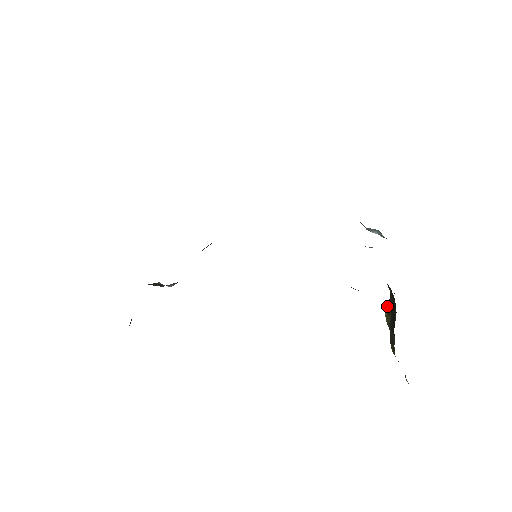
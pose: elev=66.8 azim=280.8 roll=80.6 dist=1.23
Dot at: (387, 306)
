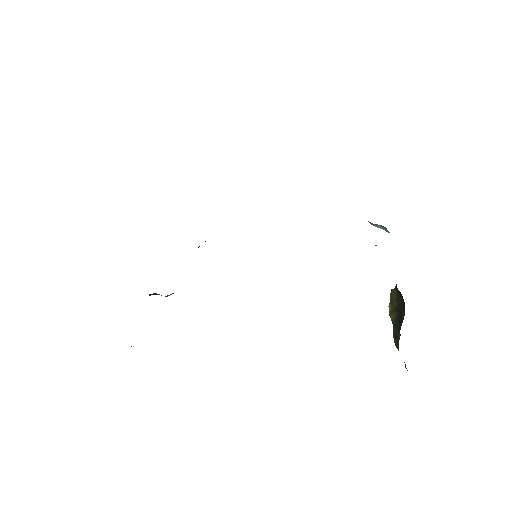
Dot at: (391, 302)
